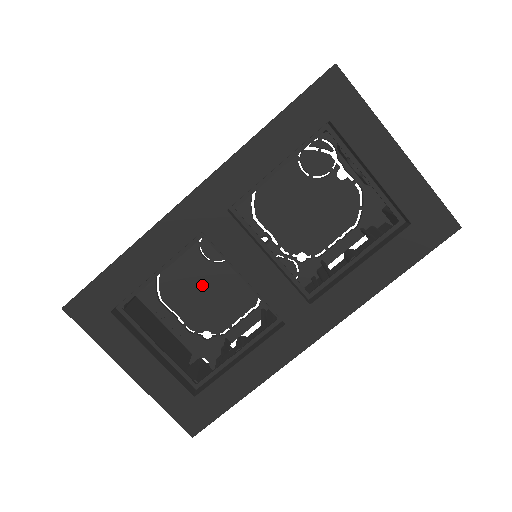
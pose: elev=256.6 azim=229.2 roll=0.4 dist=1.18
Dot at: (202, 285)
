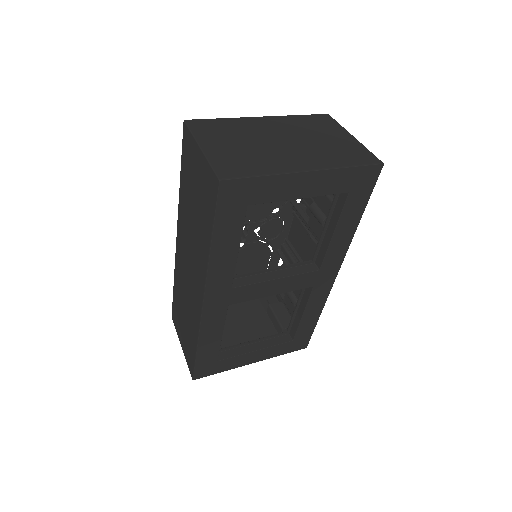
Dot at: occluded
